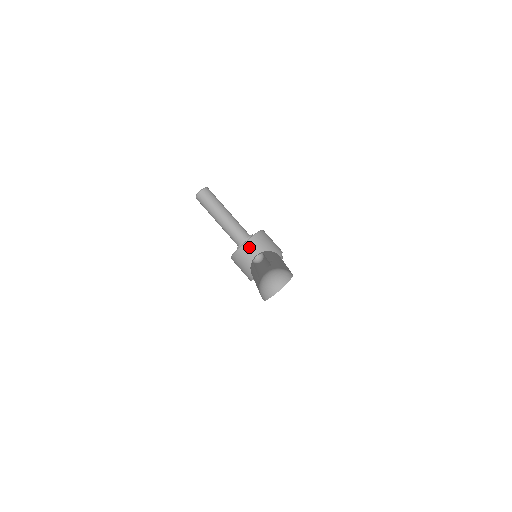
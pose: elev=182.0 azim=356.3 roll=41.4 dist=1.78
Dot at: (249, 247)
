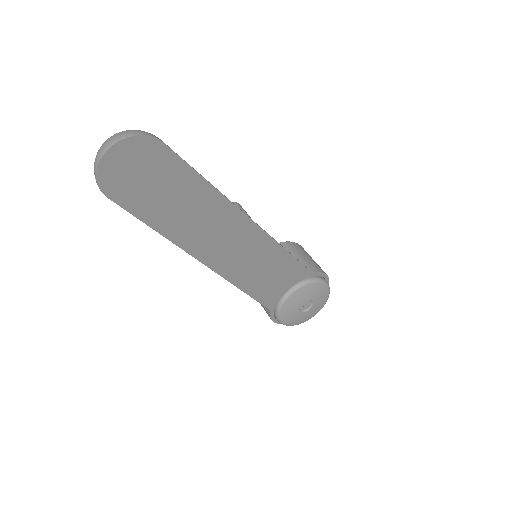
Dot at: occluded
